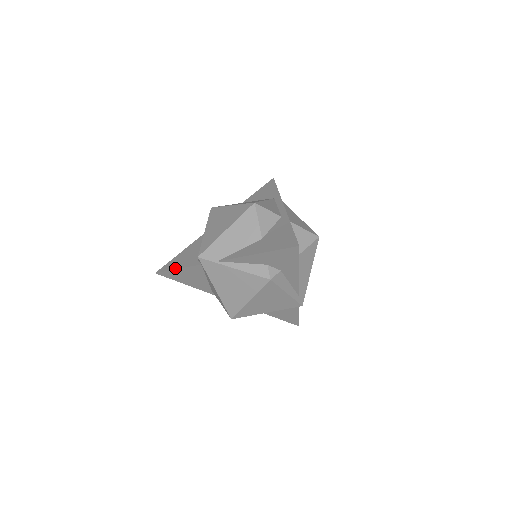
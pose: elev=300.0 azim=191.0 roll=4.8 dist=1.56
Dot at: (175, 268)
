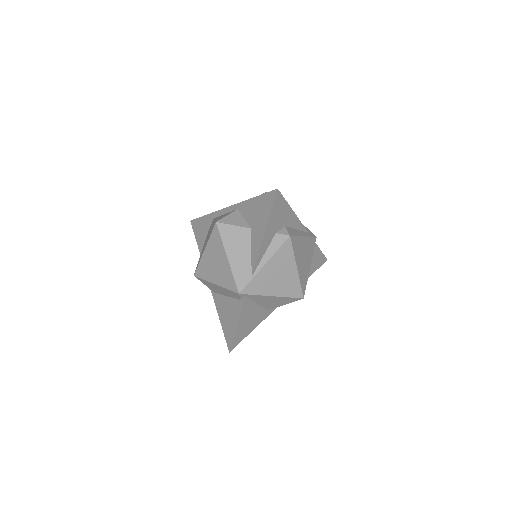
Dot at: (235, 327)
